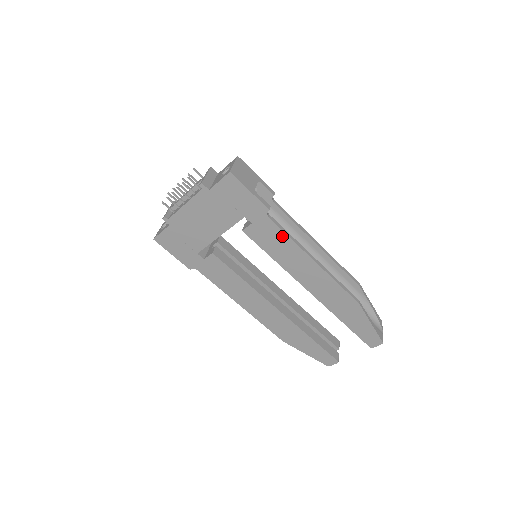
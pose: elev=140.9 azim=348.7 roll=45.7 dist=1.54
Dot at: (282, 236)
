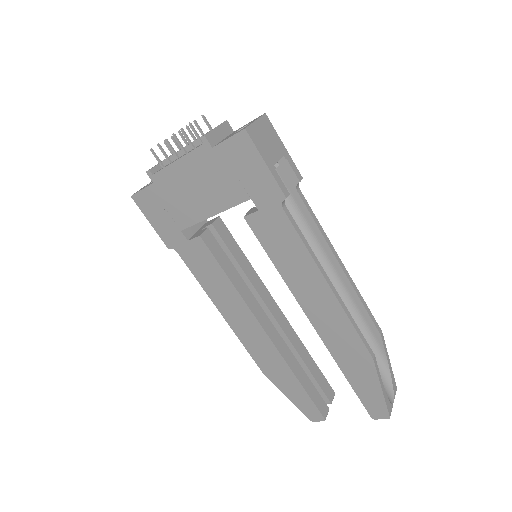
Dot at: (294, 239)
